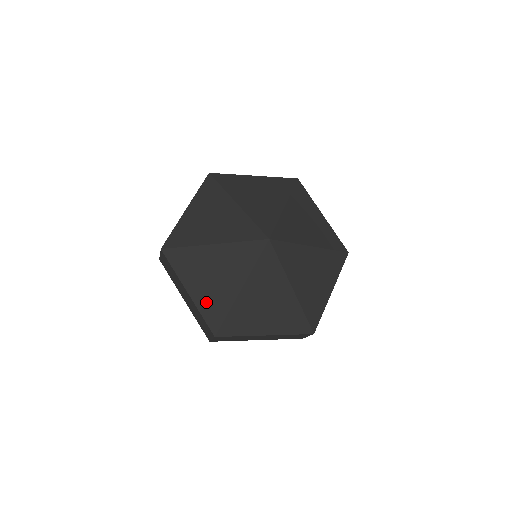
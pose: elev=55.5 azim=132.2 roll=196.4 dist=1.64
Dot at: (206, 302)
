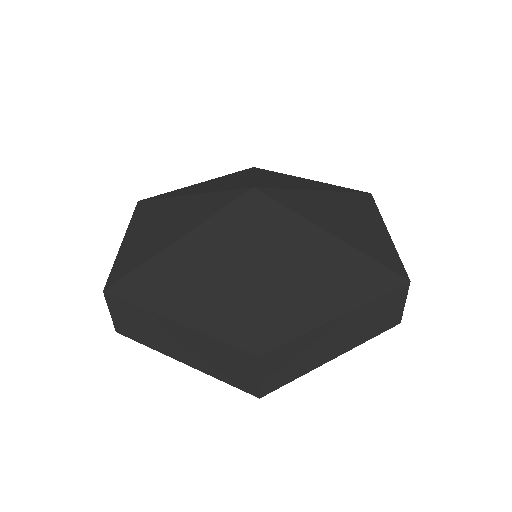
Dot at: (130, 251)
